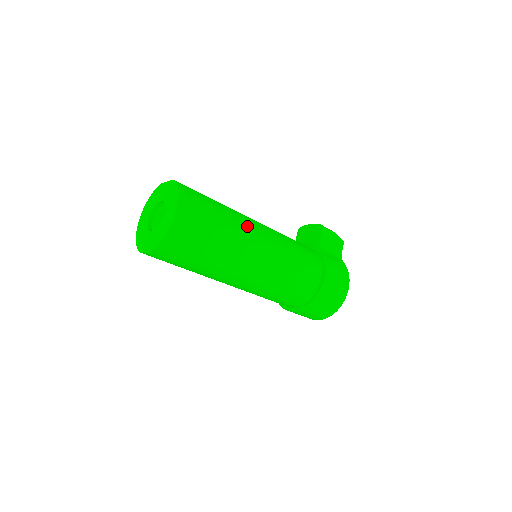
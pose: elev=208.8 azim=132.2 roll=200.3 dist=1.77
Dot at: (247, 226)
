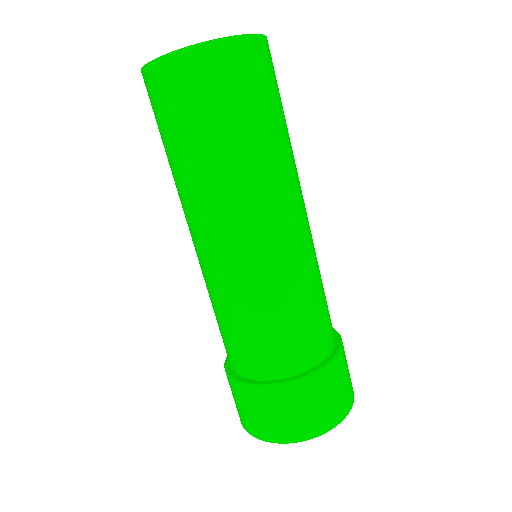
Dot at: occluded
